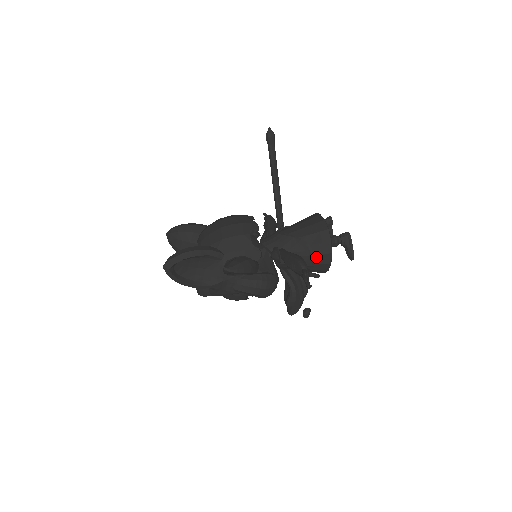
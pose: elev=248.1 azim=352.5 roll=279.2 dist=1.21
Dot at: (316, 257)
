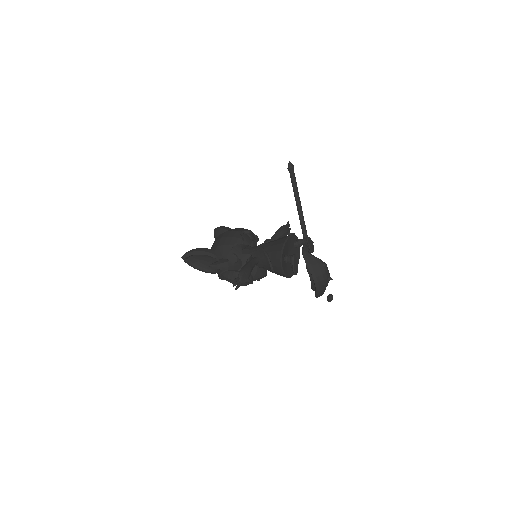
Dot at: (274, 267)
